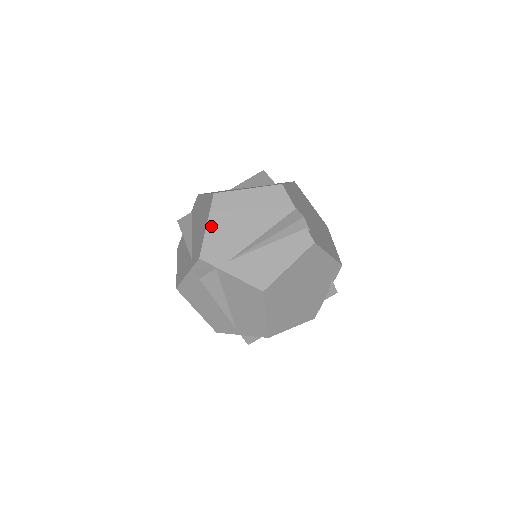
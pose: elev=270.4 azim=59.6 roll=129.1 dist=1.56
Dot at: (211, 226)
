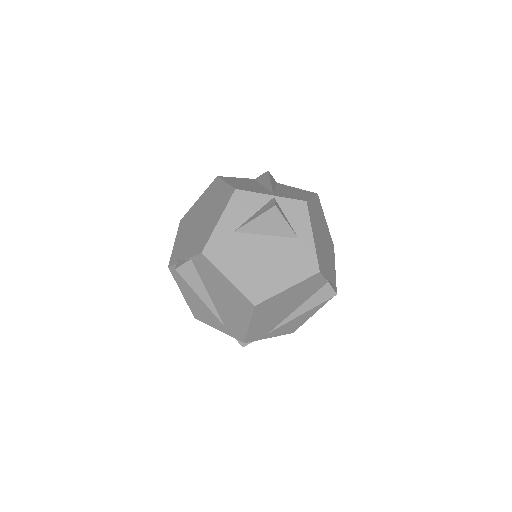
Dot at: (253, 325)
